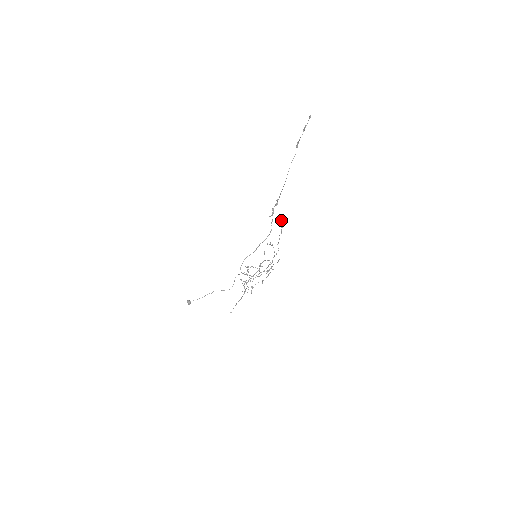
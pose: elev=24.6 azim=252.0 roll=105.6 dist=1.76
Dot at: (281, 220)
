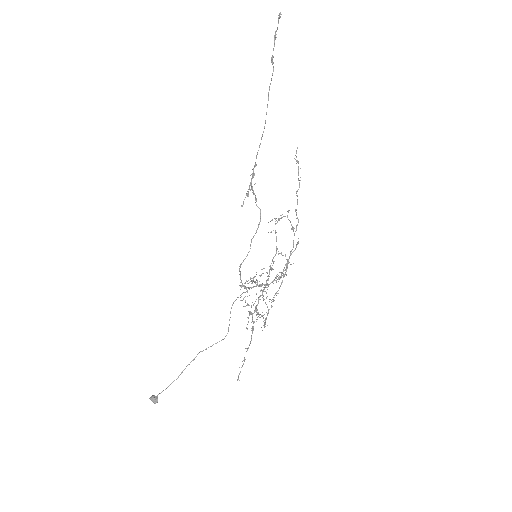
Dot at: (296, 160)
